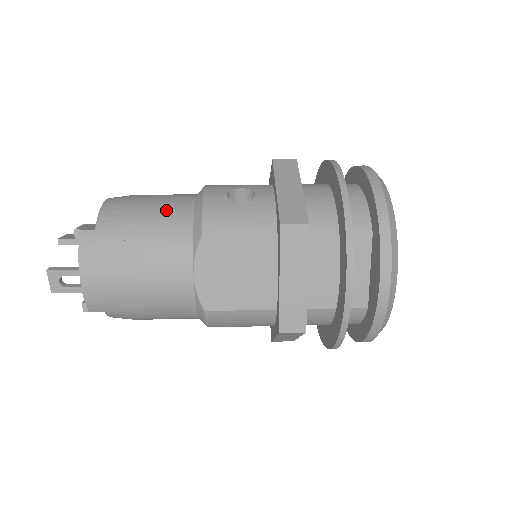
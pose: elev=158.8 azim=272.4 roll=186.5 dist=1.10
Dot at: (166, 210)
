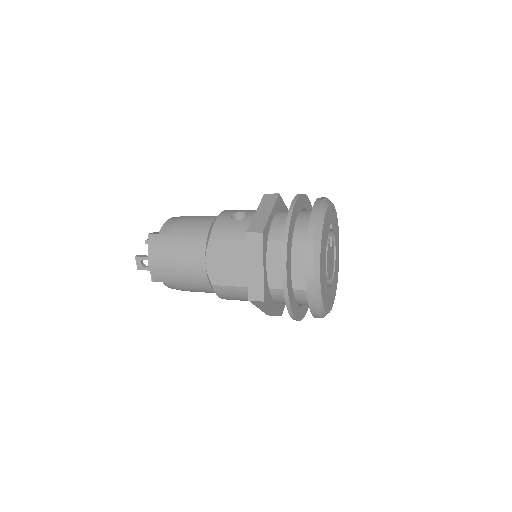
Dot at: (197, 224)
